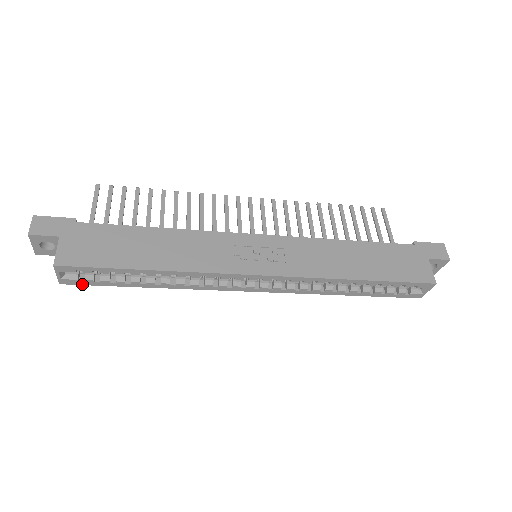
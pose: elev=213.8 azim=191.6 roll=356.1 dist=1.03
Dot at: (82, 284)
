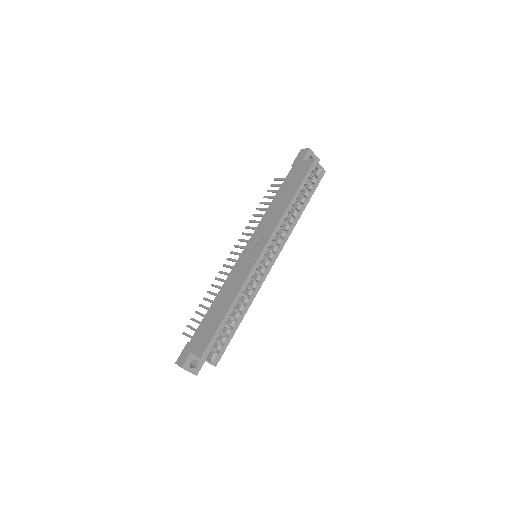
Dot at: occluded
